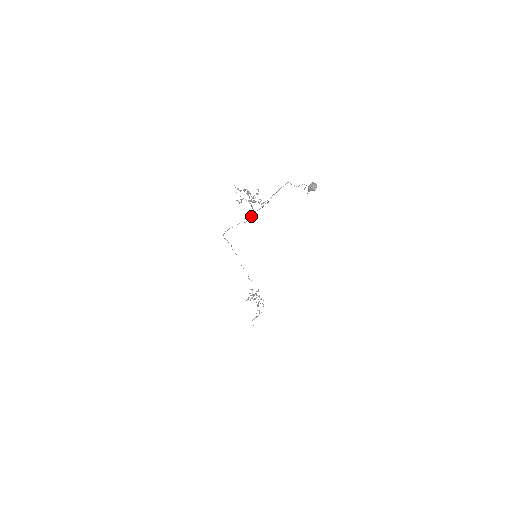
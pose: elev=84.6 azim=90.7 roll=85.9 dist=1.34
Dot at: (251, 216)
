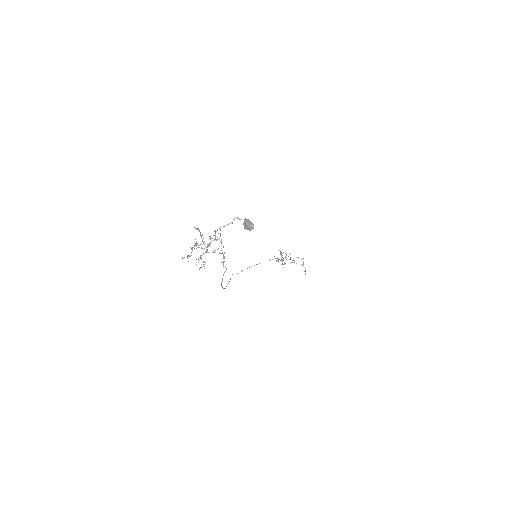
Dot at: (223, 261)
